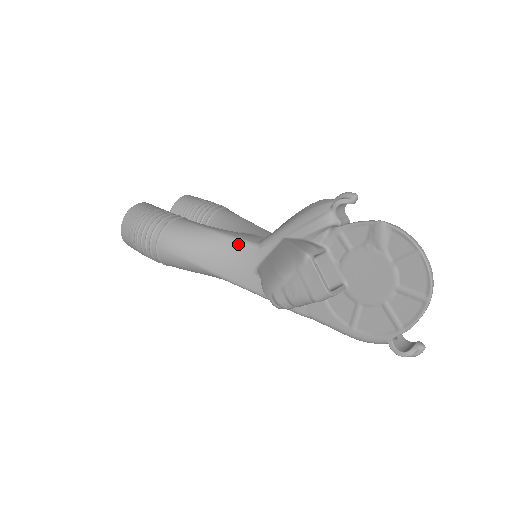
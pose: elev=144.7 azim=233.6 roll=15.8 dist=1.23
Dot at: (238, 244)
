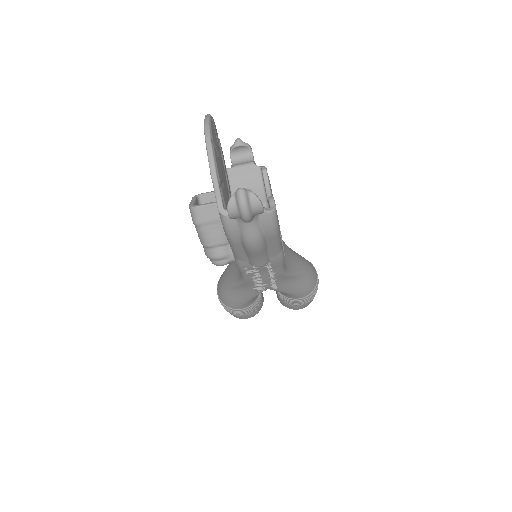
Dot at: occluded
